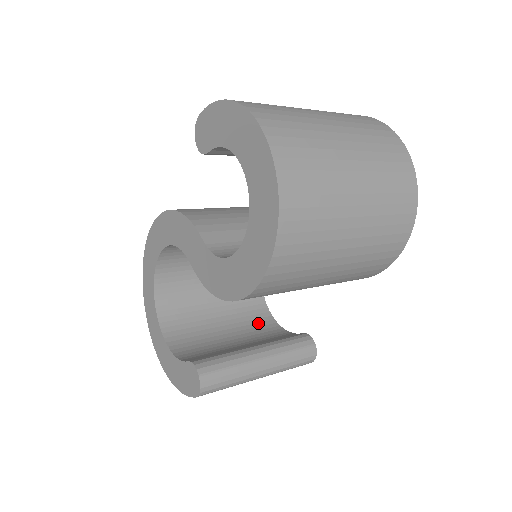
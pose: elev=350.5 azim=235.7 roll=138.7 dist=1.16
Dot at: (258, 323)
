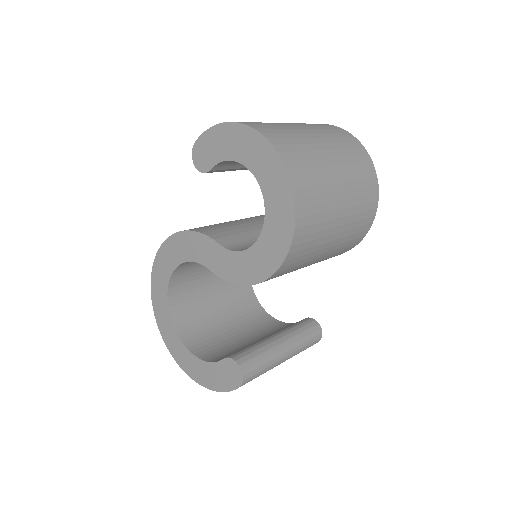
Dot at: (262, 324)
